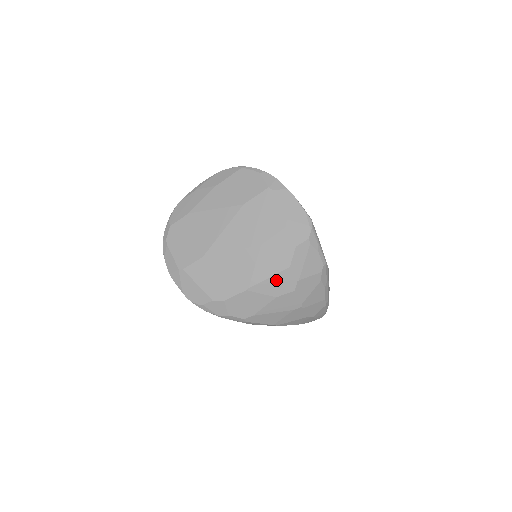
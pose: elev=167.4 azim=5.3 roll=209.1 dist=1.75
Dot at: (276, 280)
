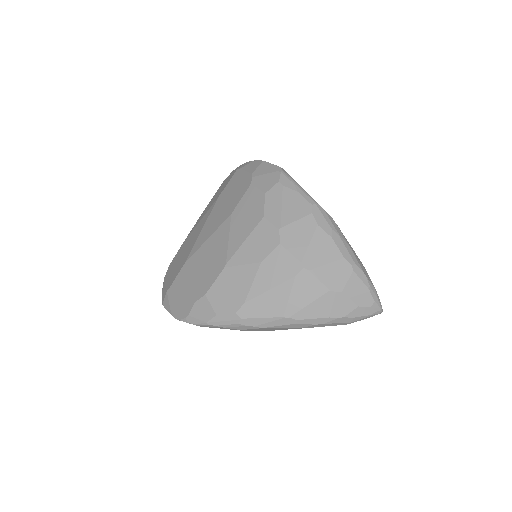
Dot at: (254, 240)
